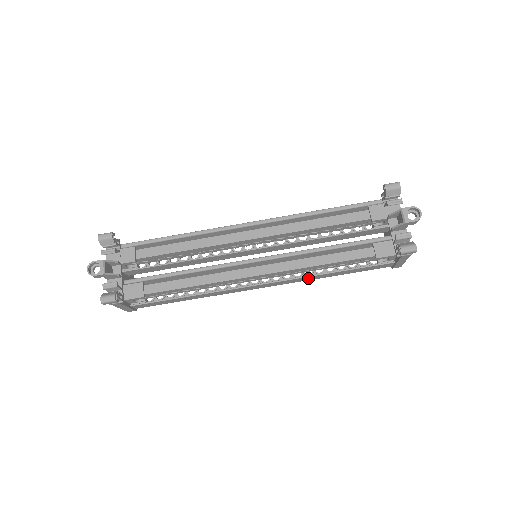
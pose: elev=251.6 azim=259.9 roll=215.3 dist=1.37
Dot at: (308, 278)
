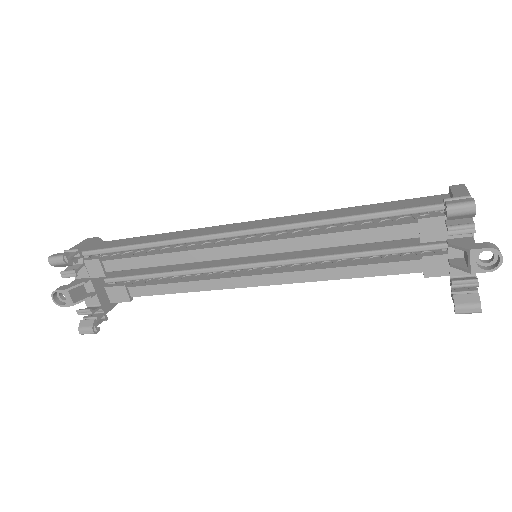
Dot at: occluded
